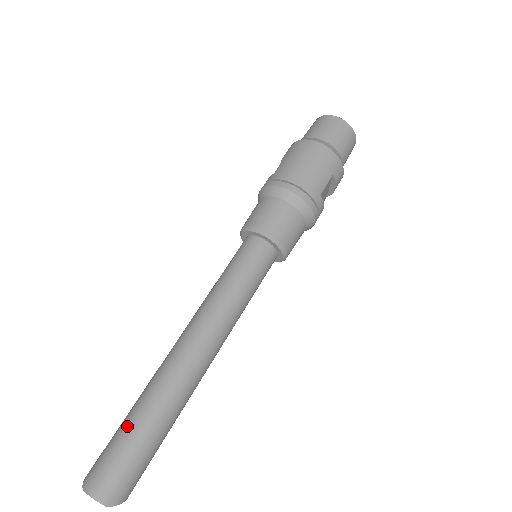
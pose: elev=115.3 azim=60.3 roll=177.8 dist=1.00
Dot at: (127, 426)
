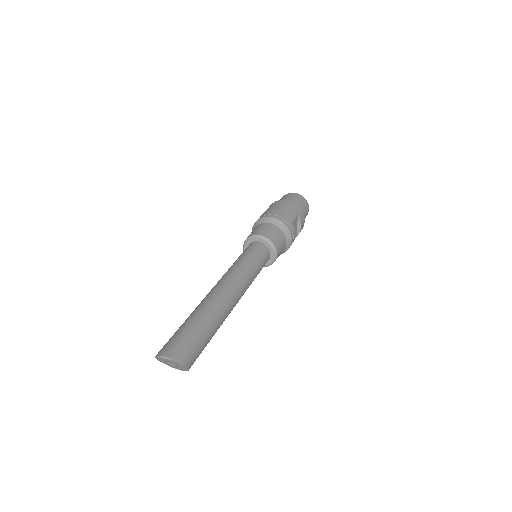
Dot at: (184, 324)
